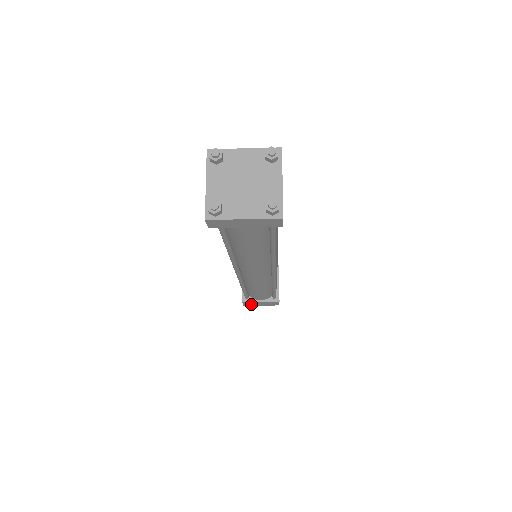
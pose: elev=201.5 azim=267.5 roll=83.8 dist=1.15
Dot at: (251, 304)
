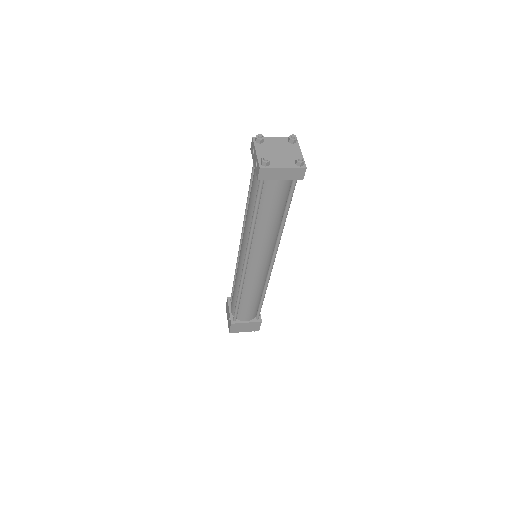
Dot at: (237, 329)
